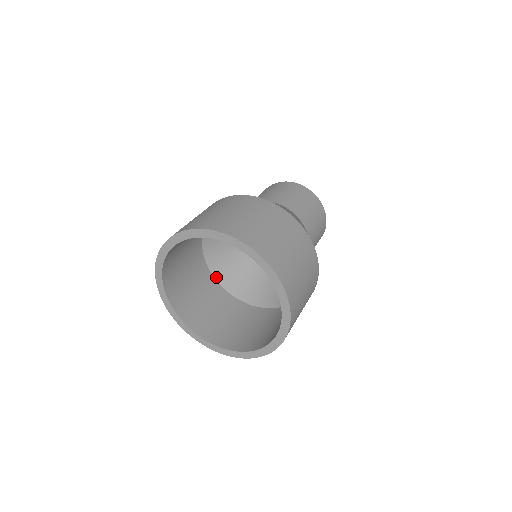
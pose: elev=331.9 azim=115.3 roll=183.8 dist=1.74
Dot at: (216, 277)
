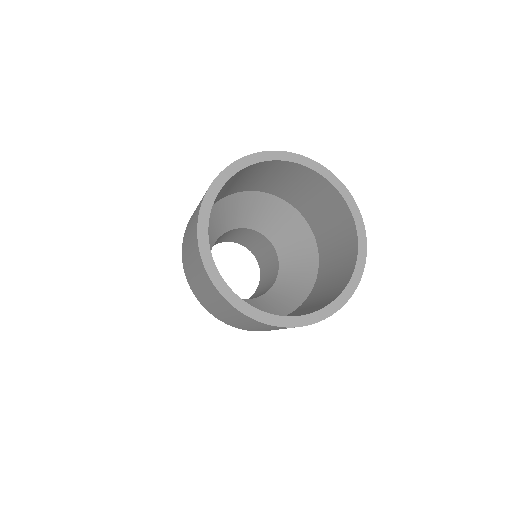
Dot at: occluded
